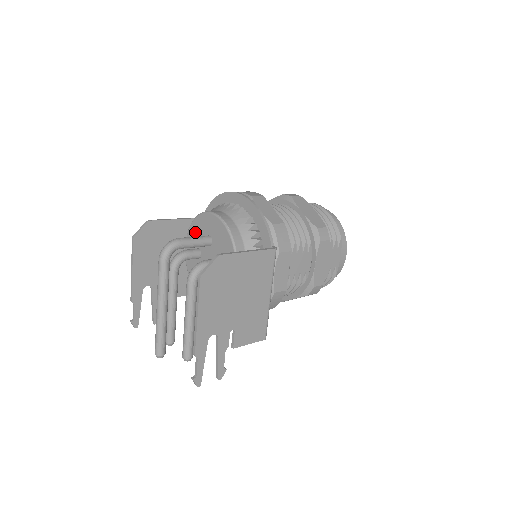
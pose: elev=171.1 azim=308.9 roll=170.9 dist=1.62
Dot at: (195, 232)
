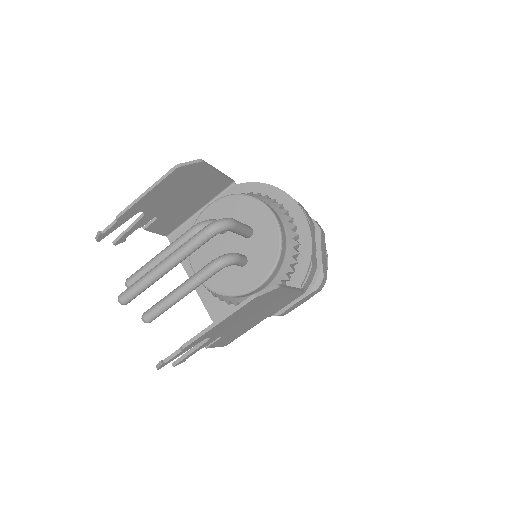
Dot at: (235, 207)
